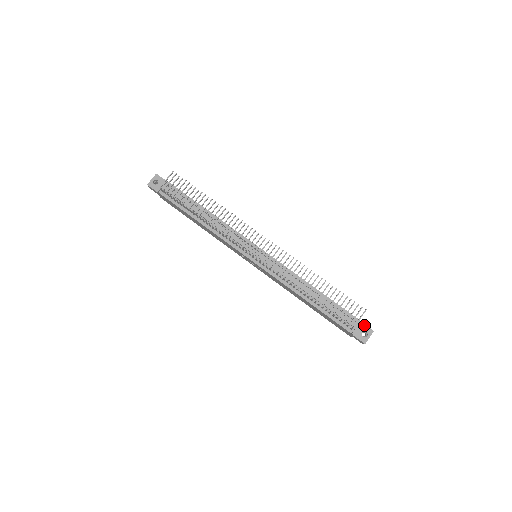
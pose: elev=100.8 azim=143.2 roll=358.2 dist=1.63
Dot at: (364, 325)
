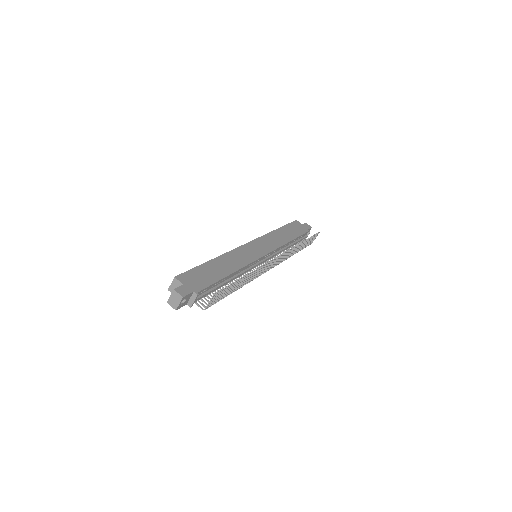
Dot at: occluded
